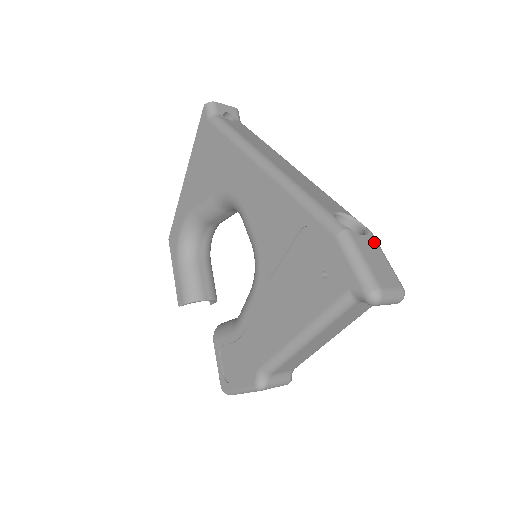
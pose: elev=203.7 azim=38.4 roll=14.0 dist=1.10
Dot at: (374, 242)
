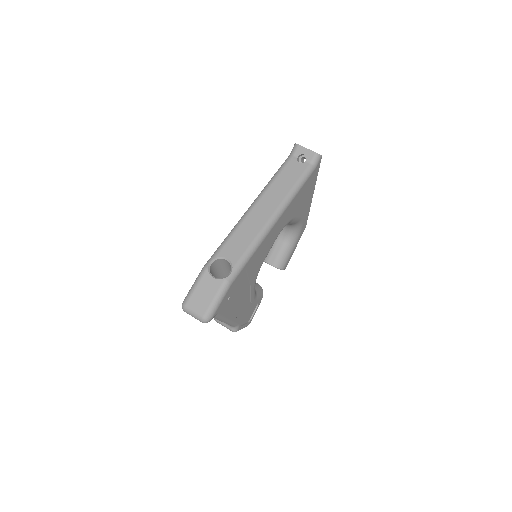
Dot at: (218, 286)
